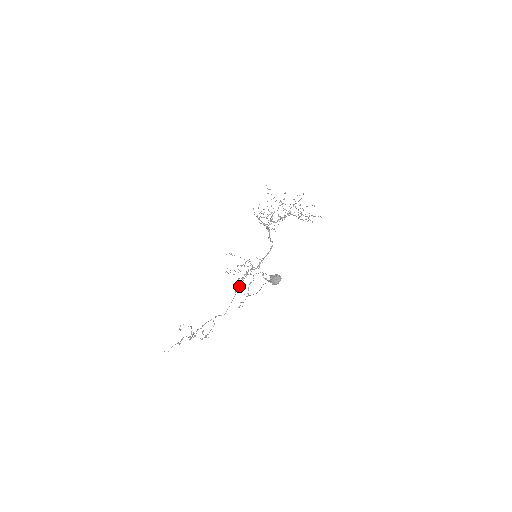
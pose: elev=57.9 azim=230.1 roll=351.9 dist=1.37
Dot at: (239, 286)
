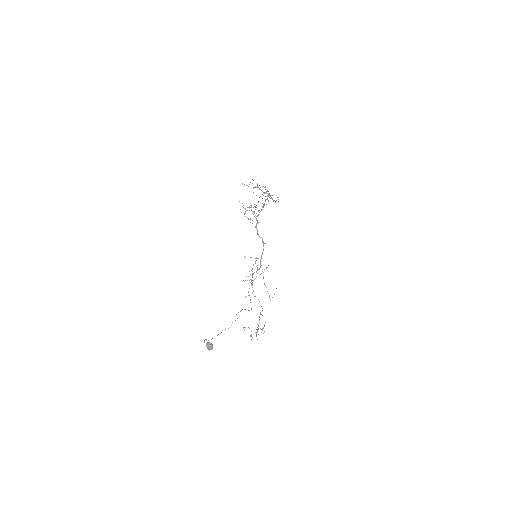
Dot at: occluded
